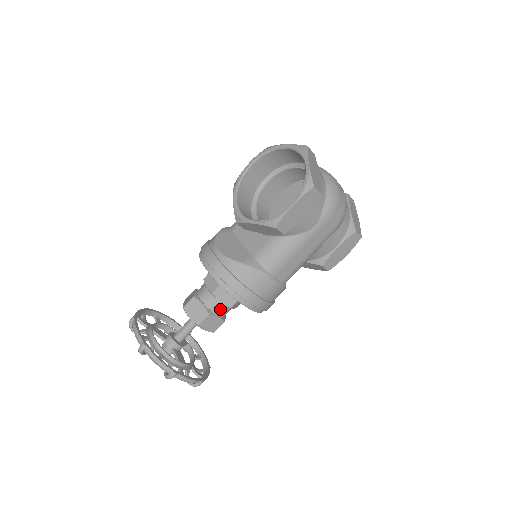
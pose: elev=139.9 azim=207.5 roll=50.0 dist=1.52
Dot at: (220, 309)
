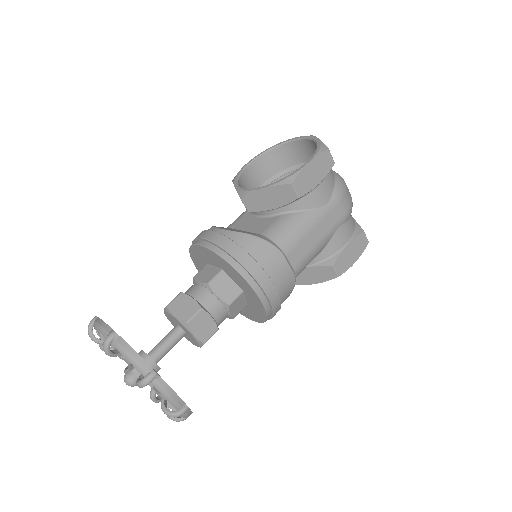
Dot at: (215, 307)
